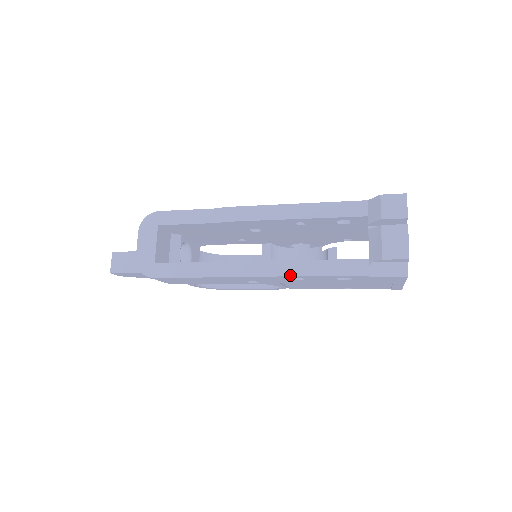
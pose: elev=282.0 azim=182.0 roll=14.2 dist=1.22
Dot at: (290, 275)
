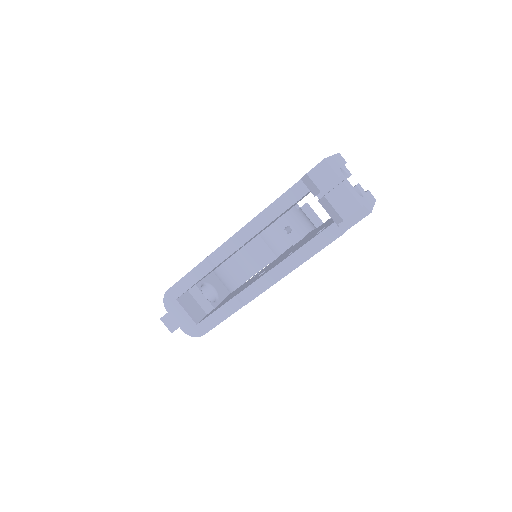
Dot at: (290, 271)
